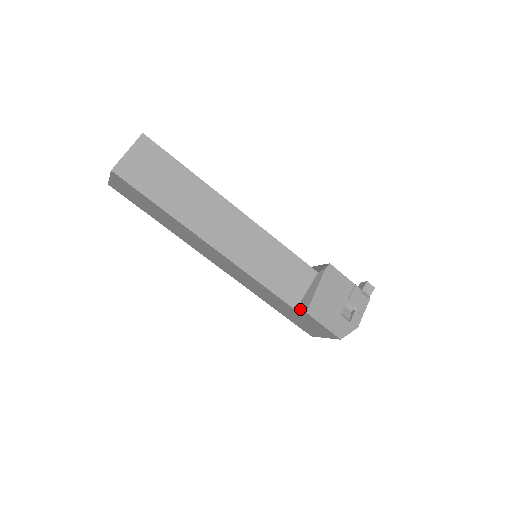
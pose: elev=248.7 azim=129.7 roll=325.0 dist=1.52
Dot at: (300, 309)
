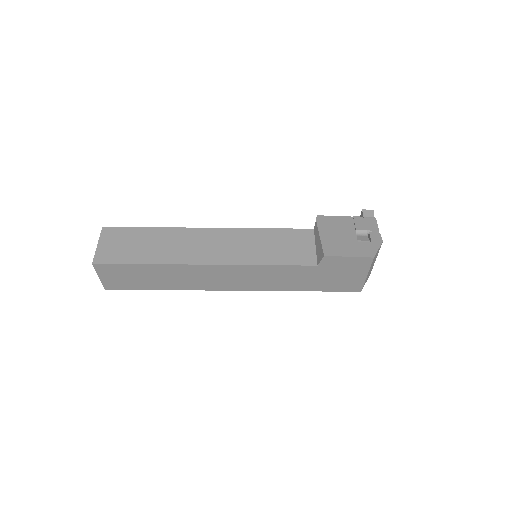
Dot at: (319, 260)
